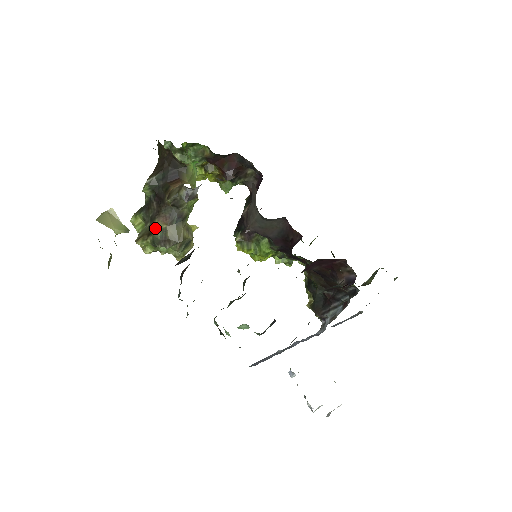
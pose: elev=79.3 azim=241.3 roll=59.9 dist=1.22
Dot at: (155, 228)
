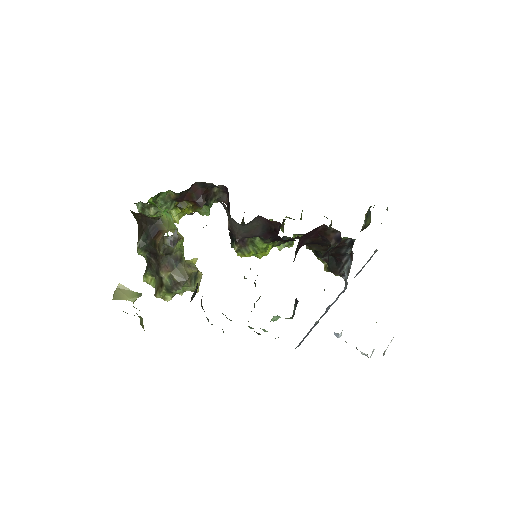
Dot at: (163, 279)
